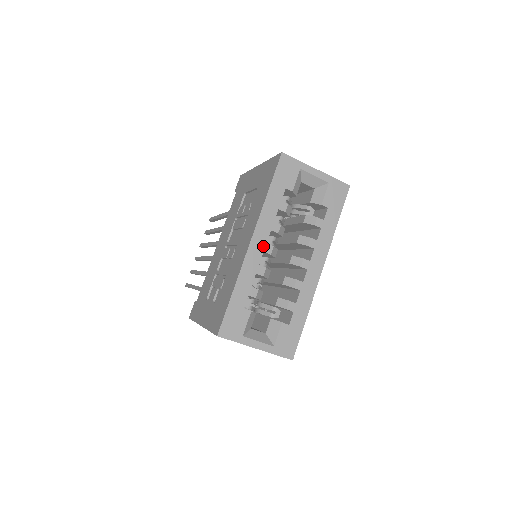
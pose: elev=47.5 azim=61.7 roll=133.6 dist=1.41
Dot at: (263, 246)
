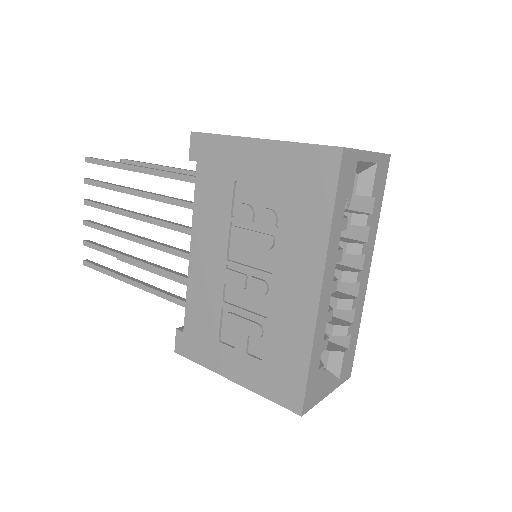
Dot at: (330, 287)
